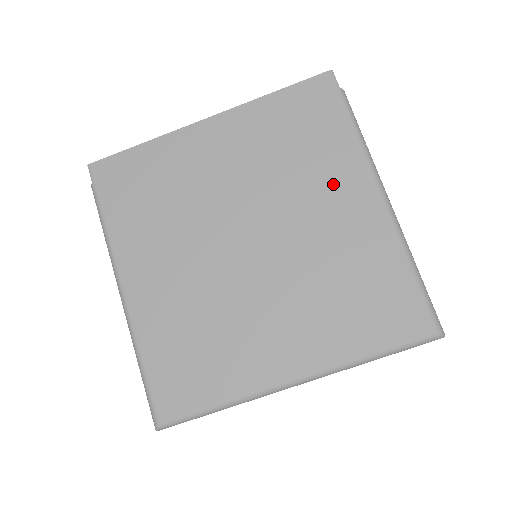
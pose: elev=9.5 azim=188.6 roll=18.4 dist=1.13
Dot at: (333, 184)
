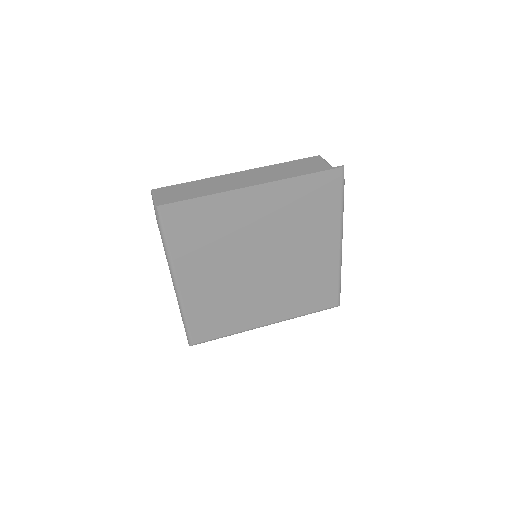
Dot at: (318, 237)
